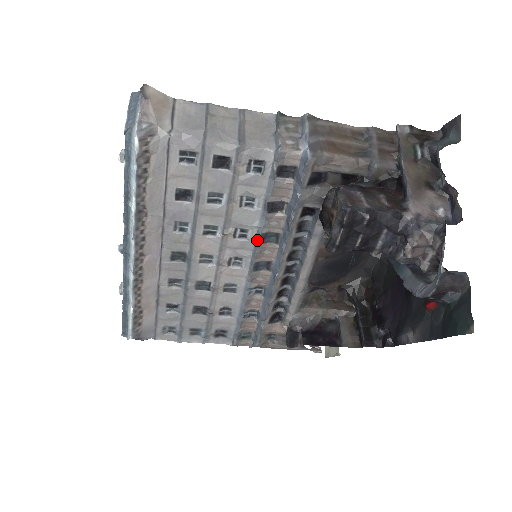
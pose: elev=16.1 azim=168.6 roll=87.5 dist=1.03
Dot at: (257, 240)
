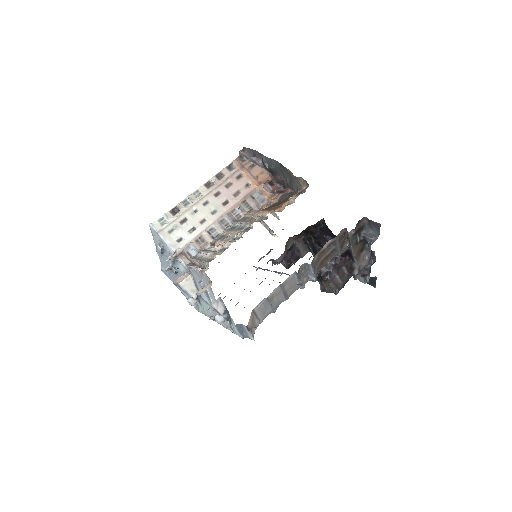
Dot at: occluded
